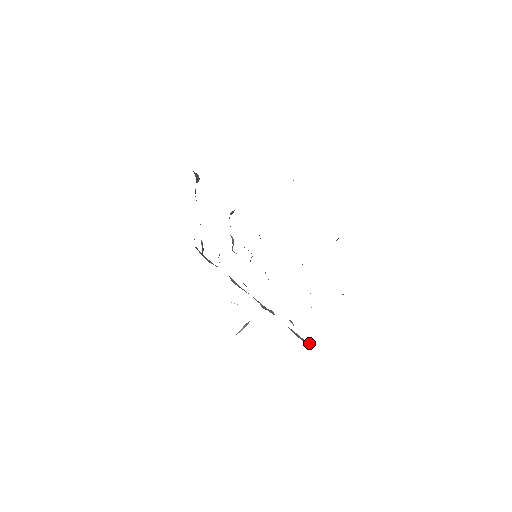
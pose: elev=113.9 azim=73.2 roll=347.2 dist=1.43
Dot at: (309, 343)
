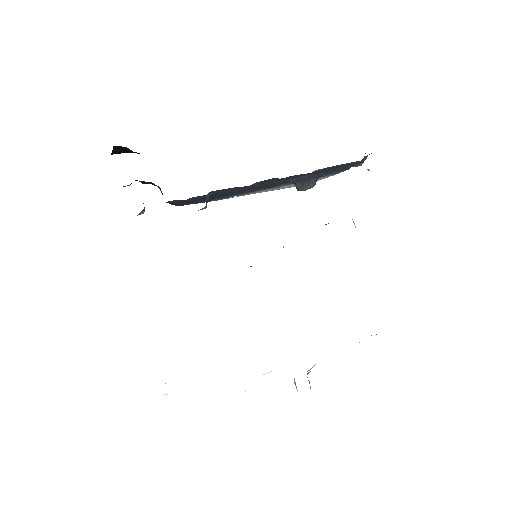
Dot at: occluded
